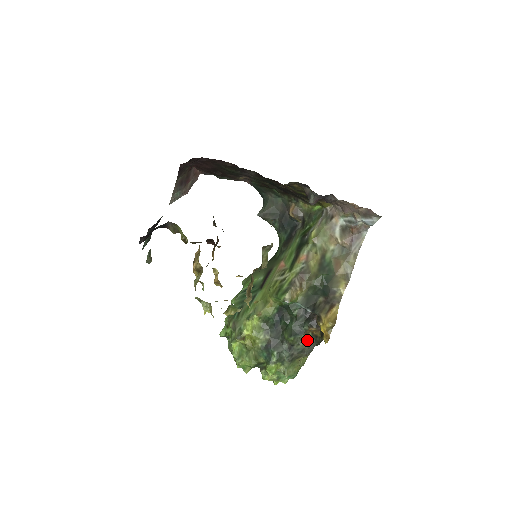
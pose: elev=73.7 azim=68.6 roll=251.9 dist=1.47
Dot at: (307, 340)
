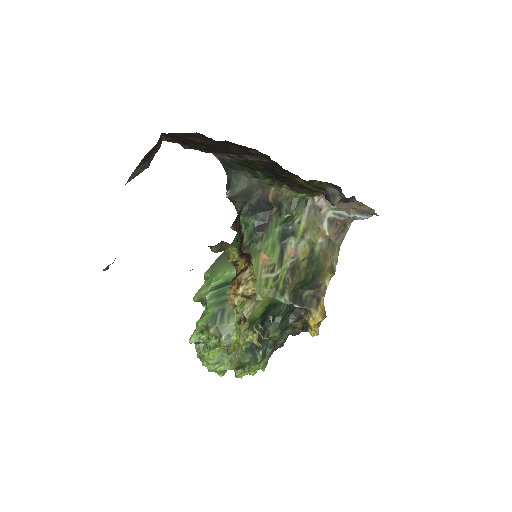
Dot at: (286, 333)
